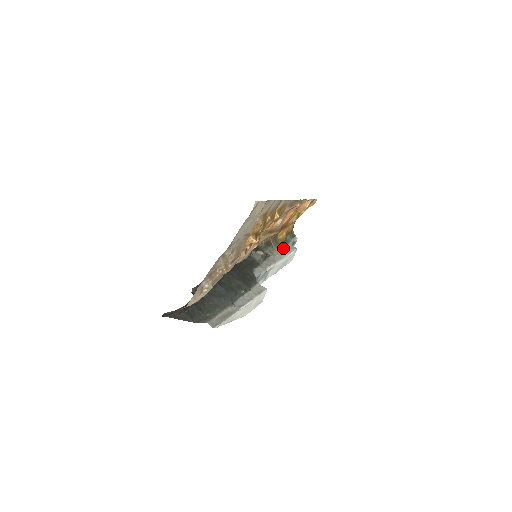
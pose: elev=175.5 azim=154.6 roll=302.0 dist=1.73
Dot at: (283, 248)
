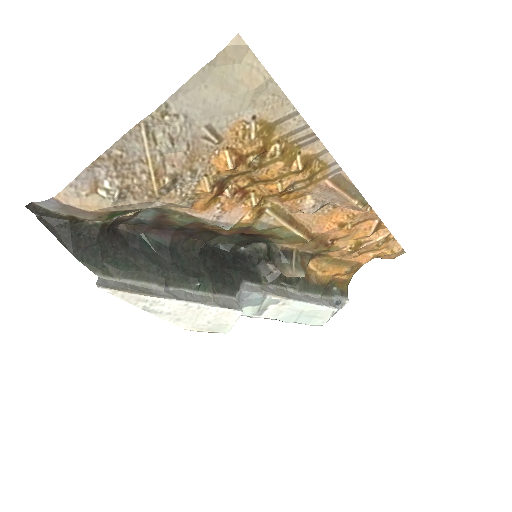
Dot at: (316, 294)
